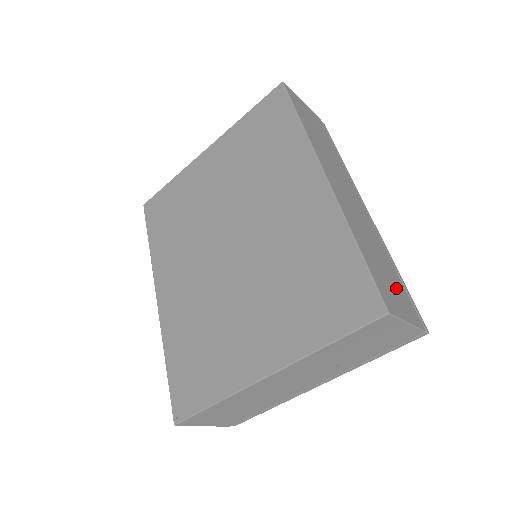
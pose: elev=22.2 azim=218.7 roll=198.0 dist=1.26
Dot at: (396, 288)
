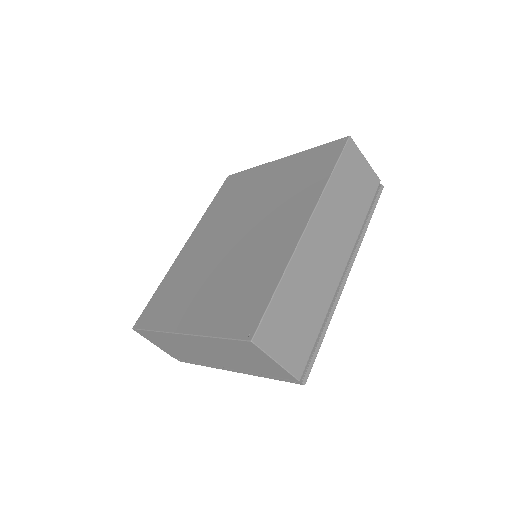
Dot at: (297, 335)
